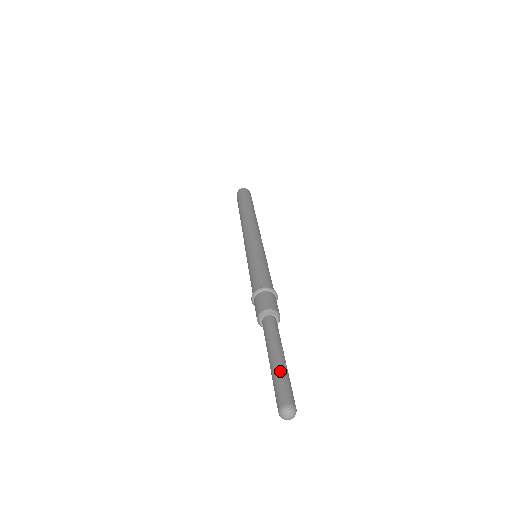
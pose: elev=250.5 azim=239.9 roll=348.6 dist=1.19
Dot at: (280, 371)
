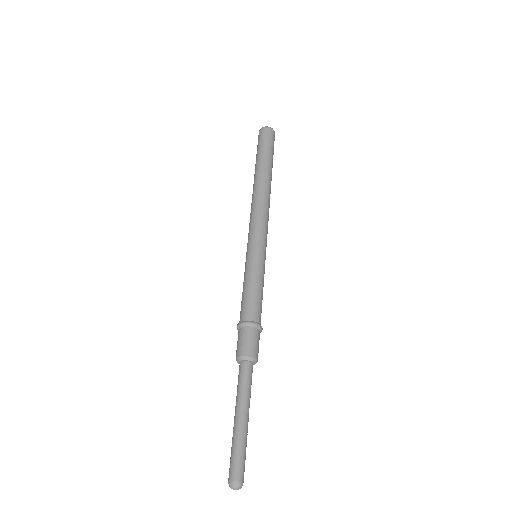
Dot at: (243, 441)
